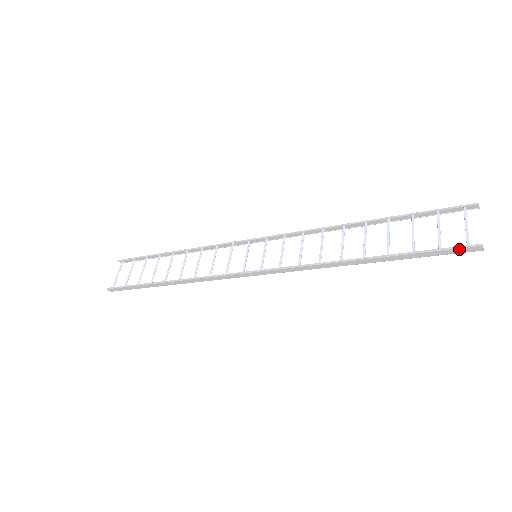
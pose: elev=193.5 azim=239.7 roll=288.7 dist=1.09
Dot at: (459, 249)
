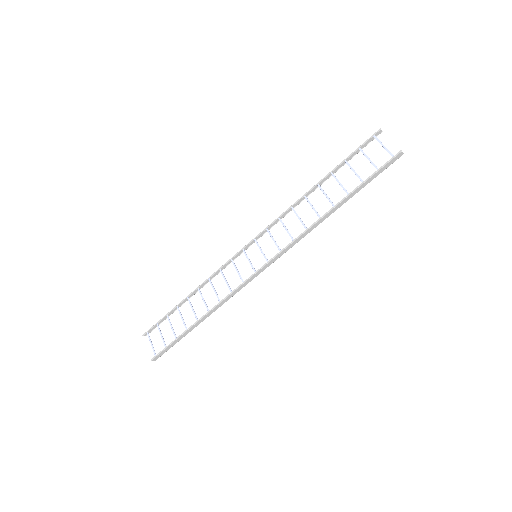
Dot at: (389, 162)
